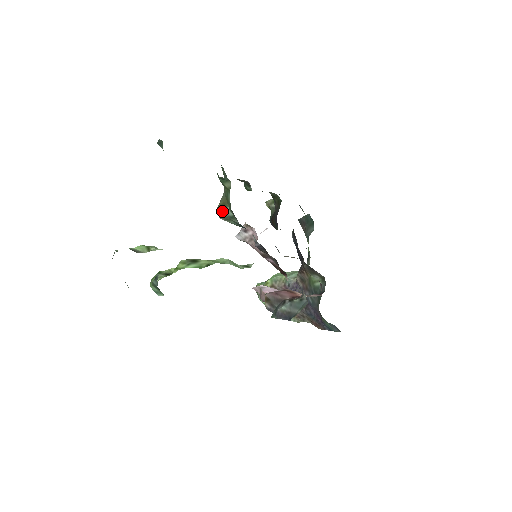
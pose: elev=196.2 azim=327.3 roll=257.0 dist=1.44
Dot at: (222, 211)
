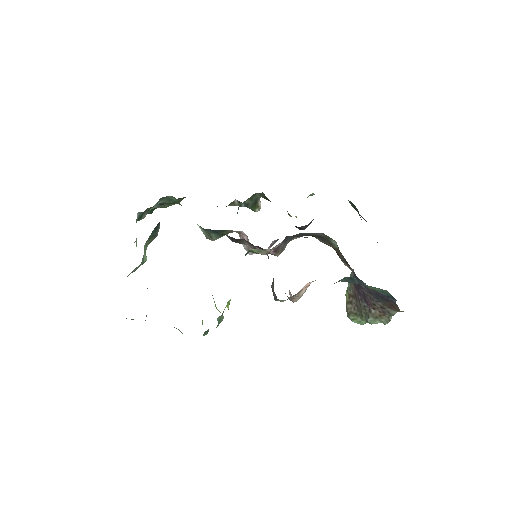
Dot at: (202, 231)
